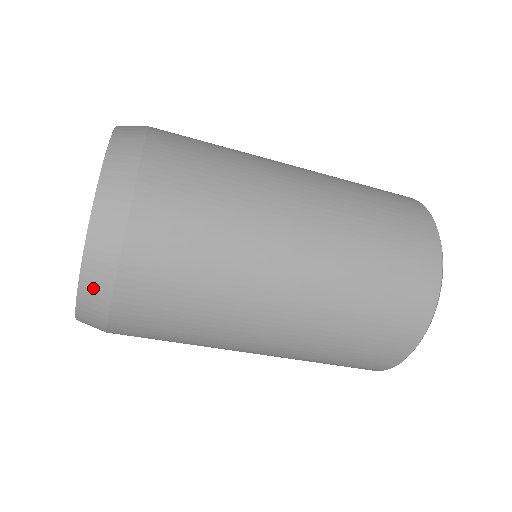
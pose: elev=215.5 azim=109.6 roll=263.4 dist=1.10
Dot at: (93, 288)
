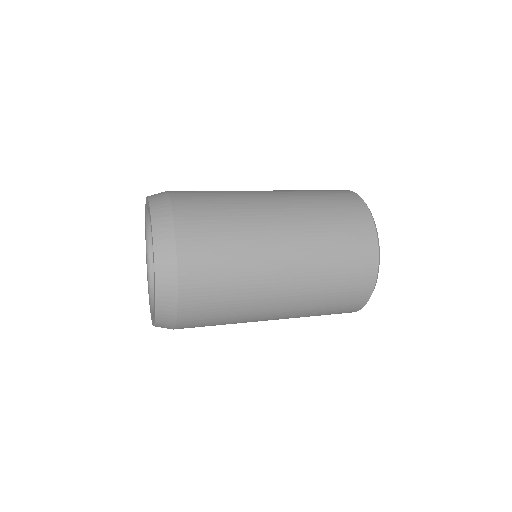
Dot at: occluded
